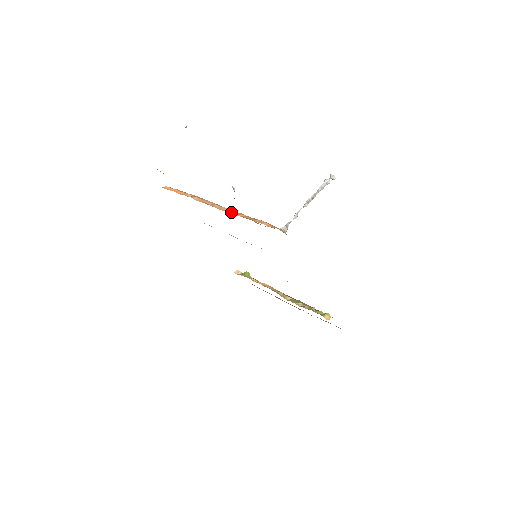
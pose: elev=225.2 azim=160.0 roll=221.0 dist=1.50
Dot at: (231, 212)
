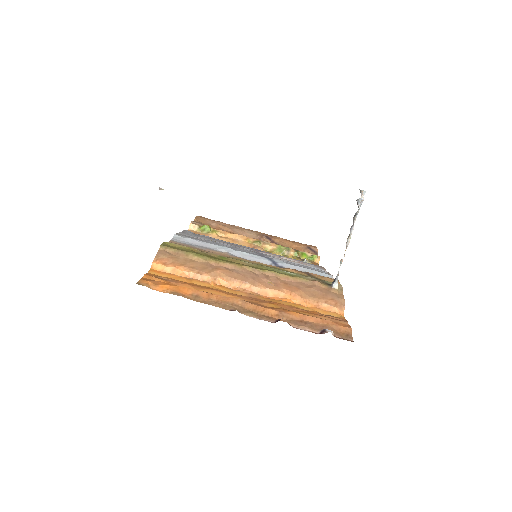
Dot at: (281, 296)
